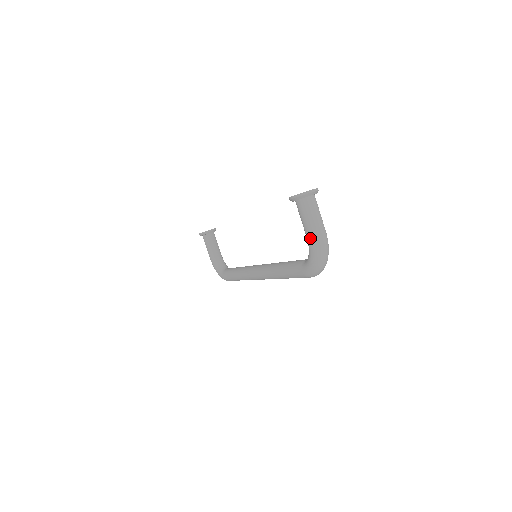
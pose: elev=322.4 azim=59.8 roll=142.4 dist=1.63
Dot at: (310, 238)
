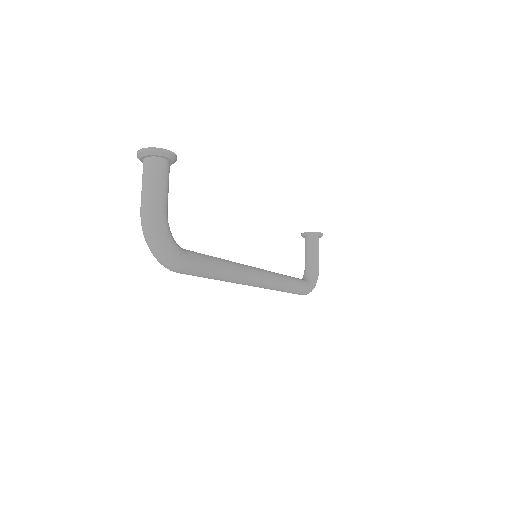
Dot at: occluded
